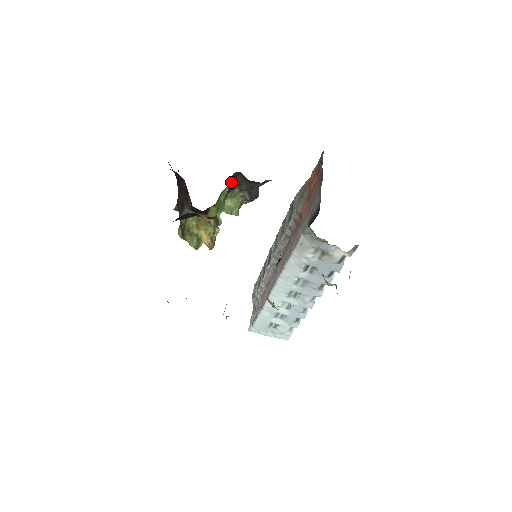
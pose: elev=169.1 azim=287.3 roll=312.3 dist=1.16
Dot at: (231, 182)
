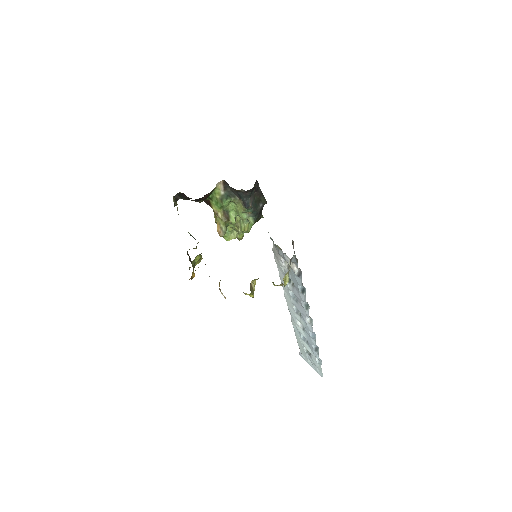
Dot at: (226, 188)
